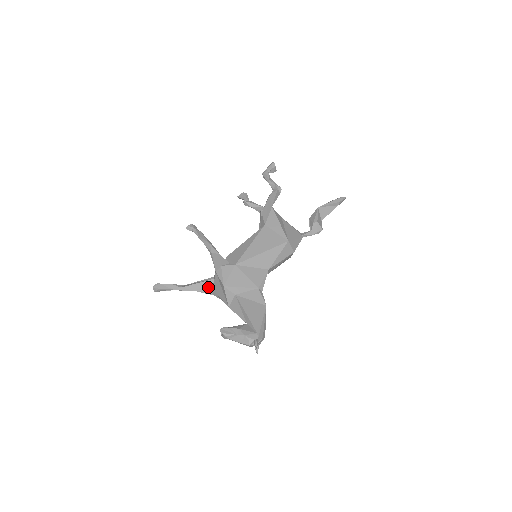
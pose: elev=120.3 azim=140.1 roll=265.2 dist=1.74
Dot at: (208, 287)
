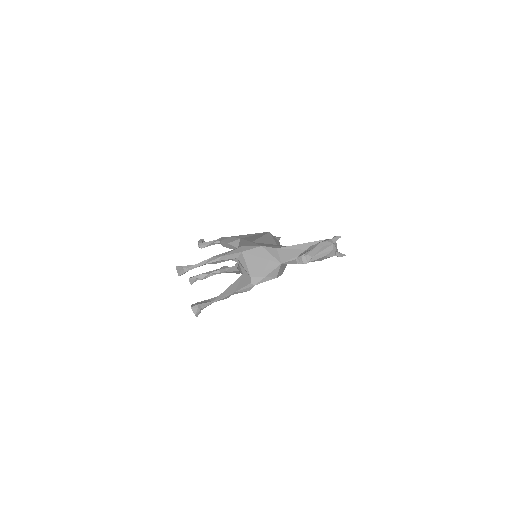
Dot at: (243, 282)
